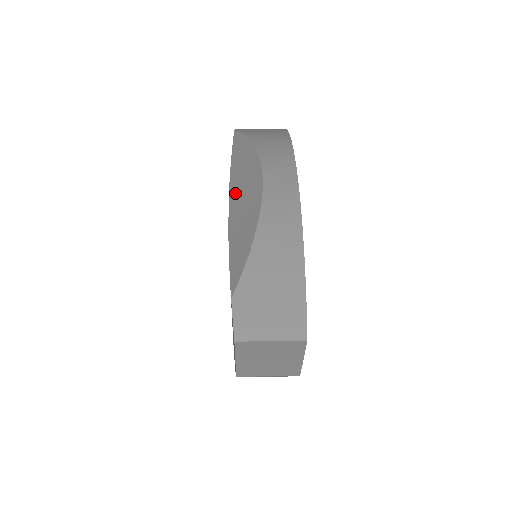
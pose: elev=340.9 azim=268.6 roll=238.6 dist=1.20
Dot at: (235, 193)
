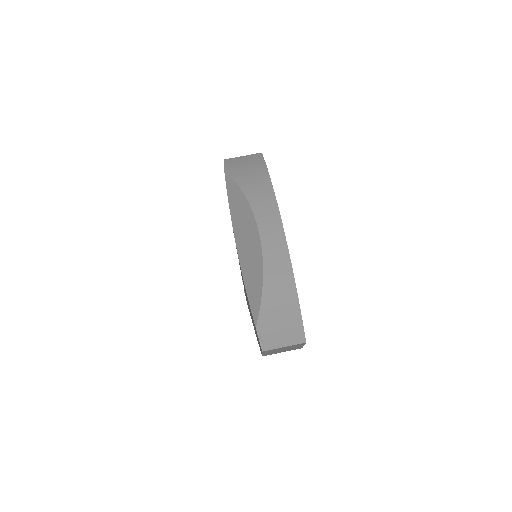
Dot at: (239, 239)
